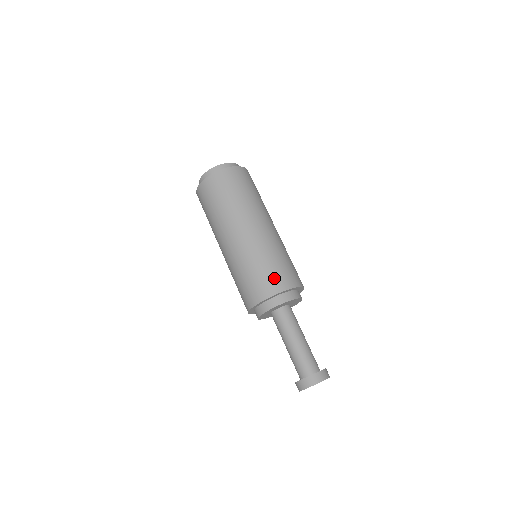
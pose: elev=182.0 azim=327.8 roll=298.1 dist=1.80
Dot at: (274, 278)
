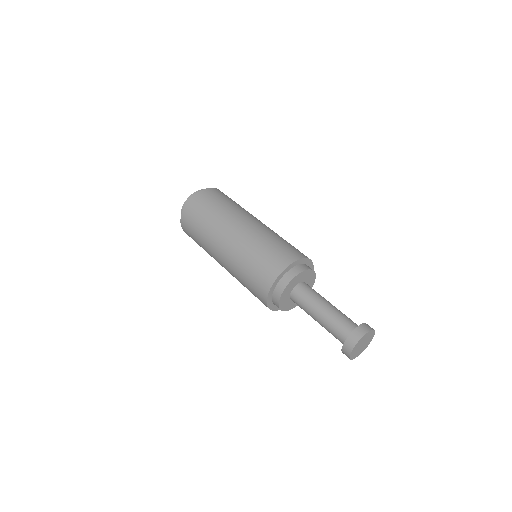
Dot at: (288, 250)
